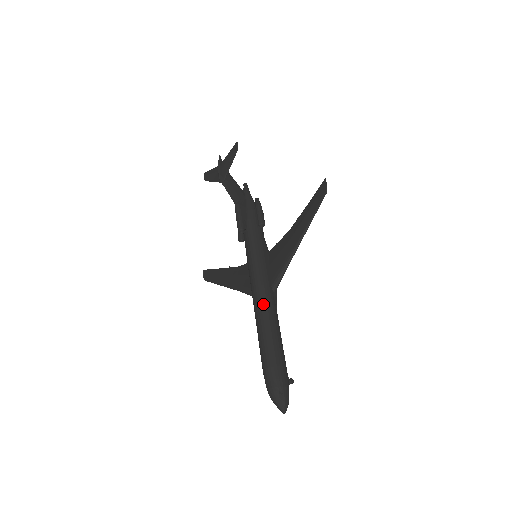
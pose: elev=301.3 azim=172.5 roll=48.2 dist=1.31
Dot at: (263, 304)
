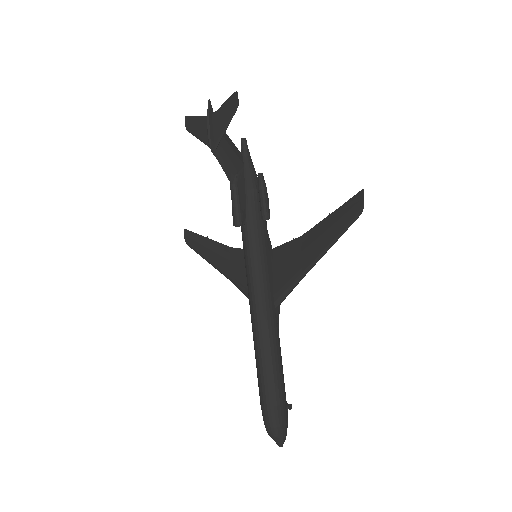
Dot at: (264, 330)
